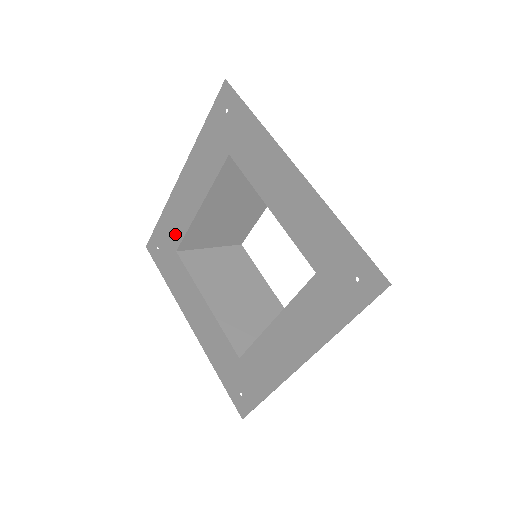
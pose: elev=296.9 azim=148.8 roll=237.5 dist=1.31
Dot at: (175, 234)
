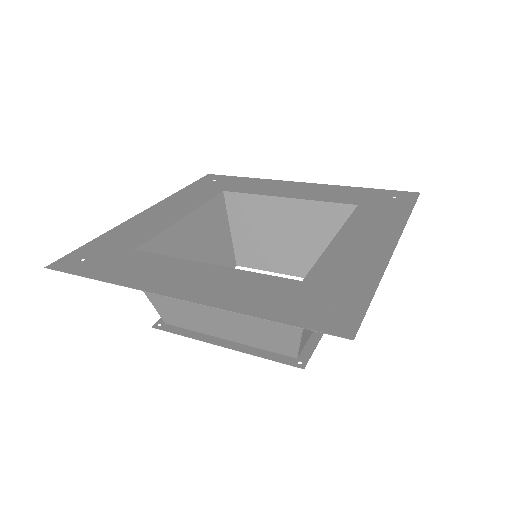
Dot at: (133, 239)
